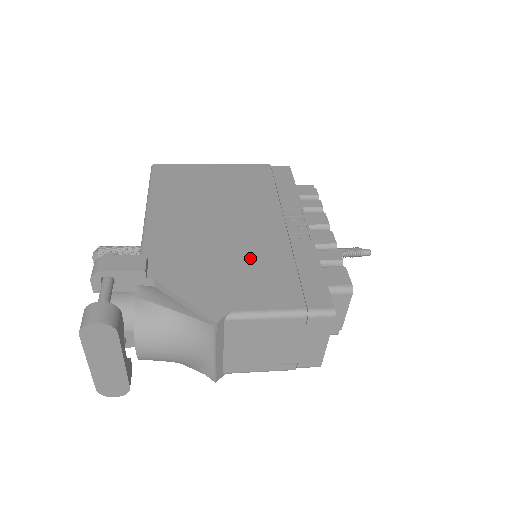
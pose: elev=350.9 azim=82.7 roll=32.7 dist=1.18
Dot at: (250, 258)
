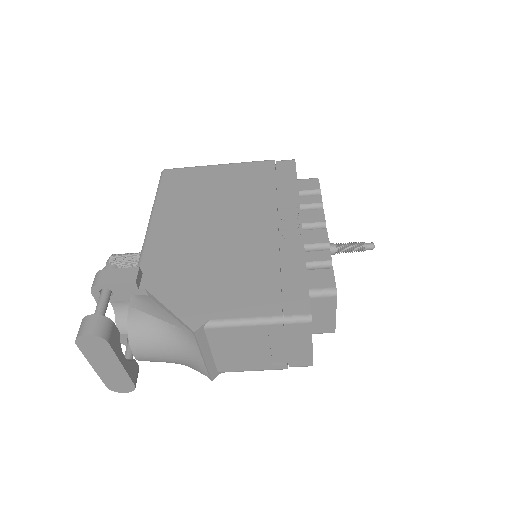
Dot at: (237, 264)
